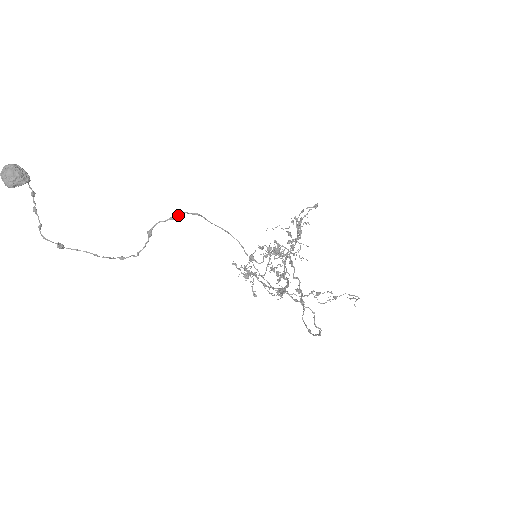
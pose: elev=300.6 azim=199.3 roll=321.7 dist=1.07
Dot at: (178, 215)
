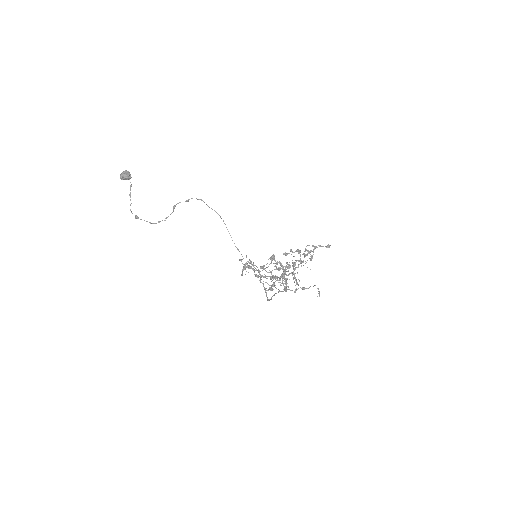
Dot at: occluded
